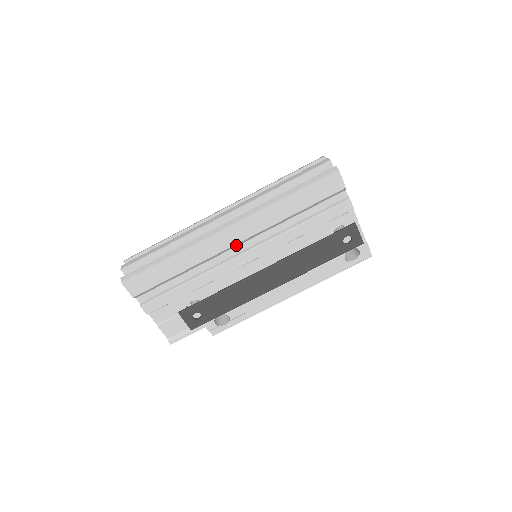
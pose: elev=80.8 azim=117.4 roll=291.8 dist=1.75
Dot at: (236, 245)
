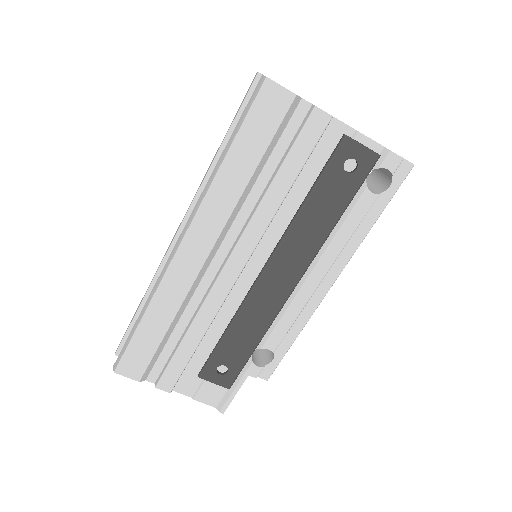
Dot at: (209, 259)
